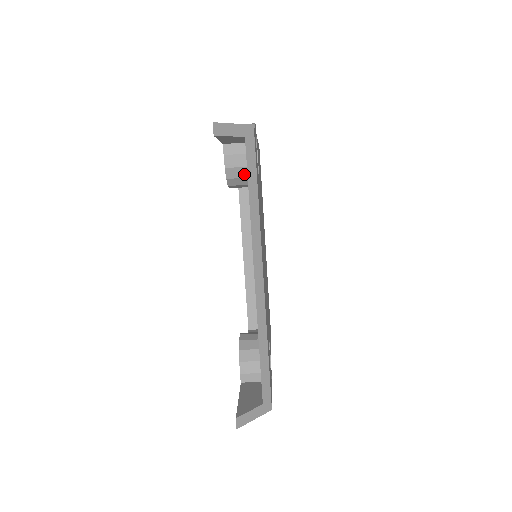
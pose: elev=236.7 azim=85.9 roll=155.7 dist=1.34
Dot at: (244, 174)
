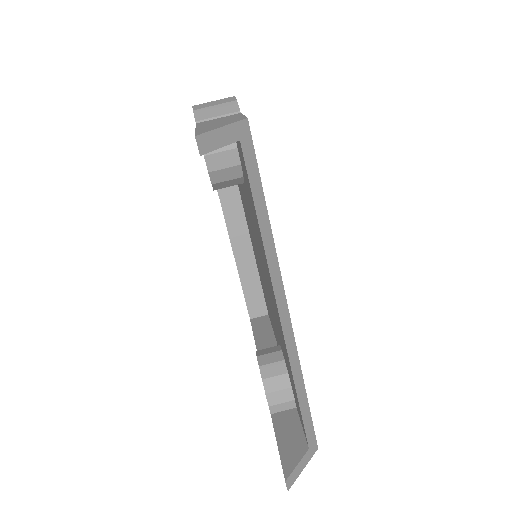
Dot at: (235, 174)
